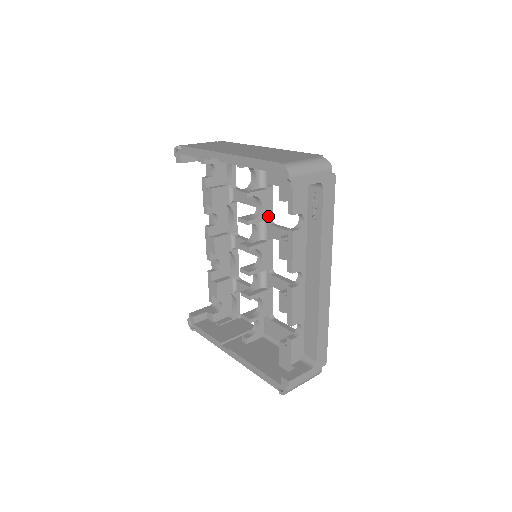
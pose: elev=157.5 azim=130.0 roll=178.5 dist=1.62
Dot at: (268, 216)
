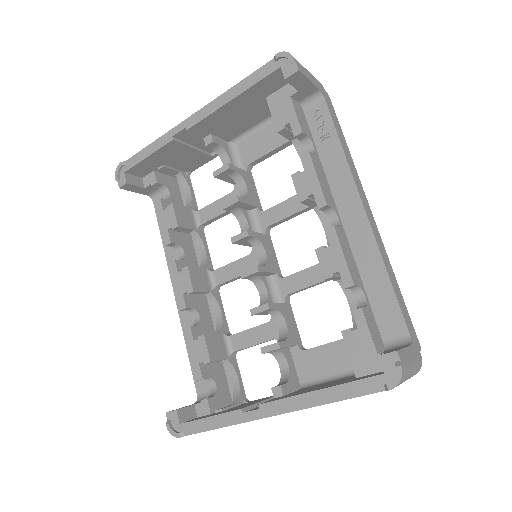
Dot at: (256, 203)
